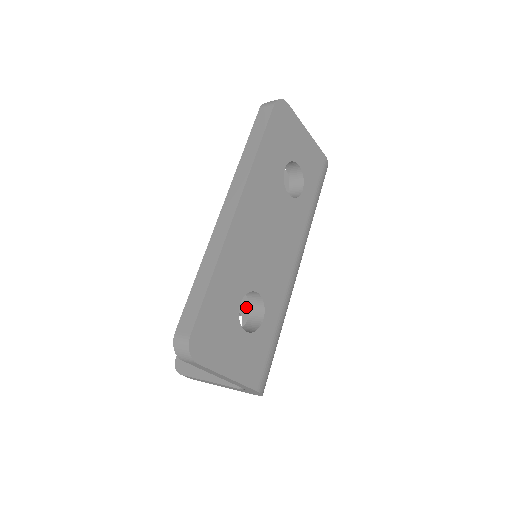
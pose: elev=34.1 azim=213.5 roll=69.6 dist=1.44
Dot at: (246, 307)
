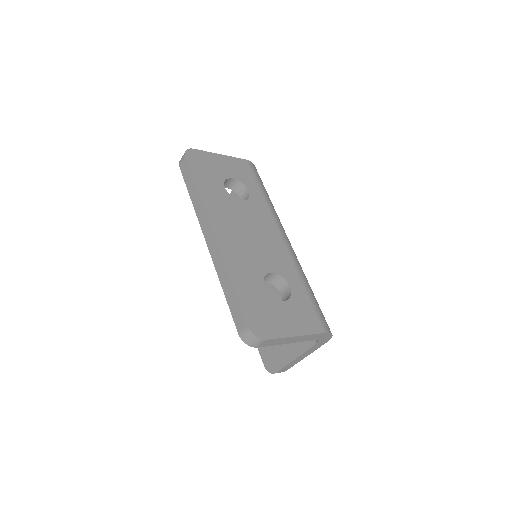
Dot at: (278, 293)
